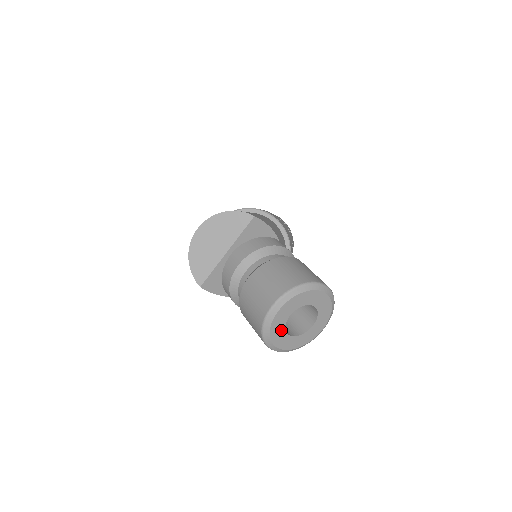
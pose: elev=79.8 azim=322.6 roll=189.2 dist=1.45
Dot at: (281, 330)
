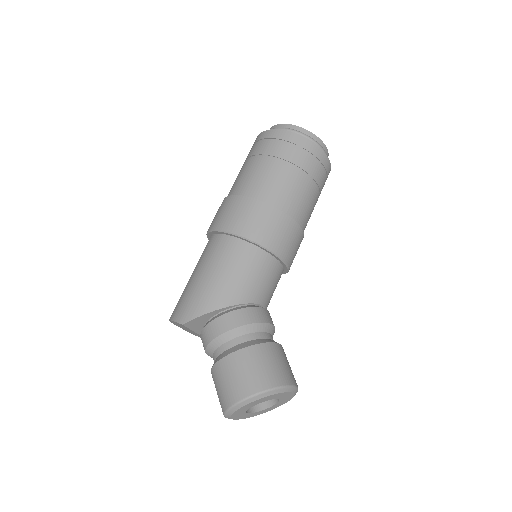
Dot at: (255, 413)
